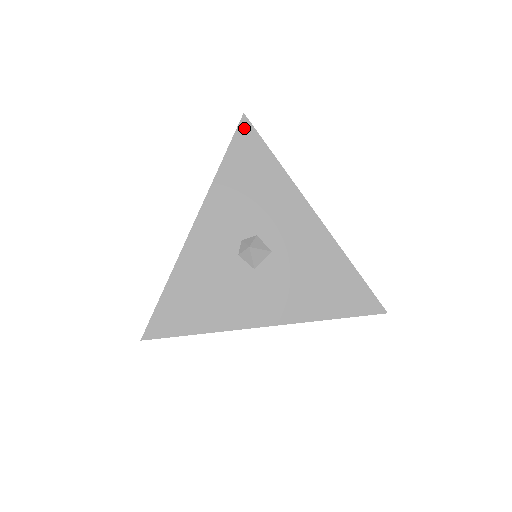
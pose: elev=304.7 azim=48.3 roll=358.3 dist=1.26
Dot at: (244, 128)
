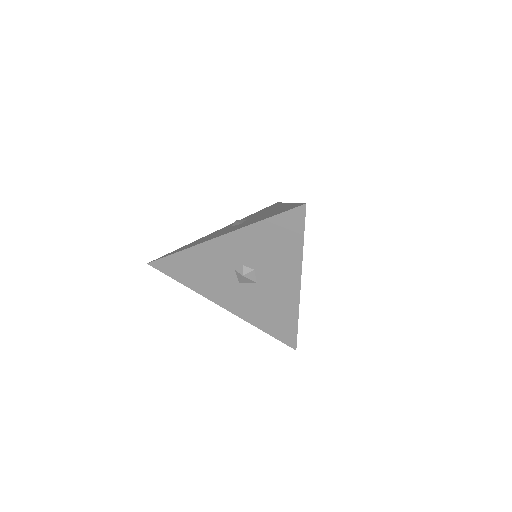
Dot at: (298, 212)
